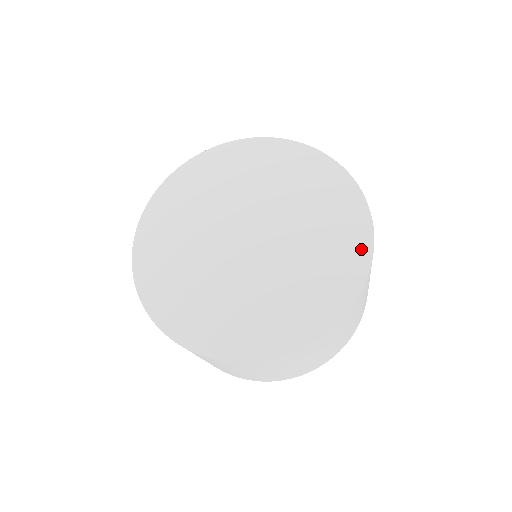
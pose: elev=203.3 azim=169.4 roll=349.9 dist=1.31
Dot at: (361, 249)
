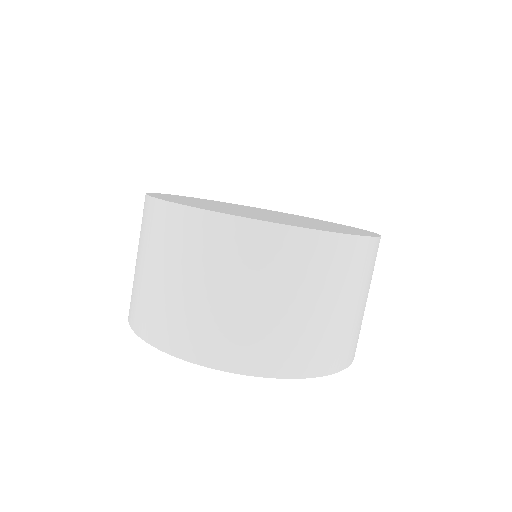
Dot at: (310, 227)
